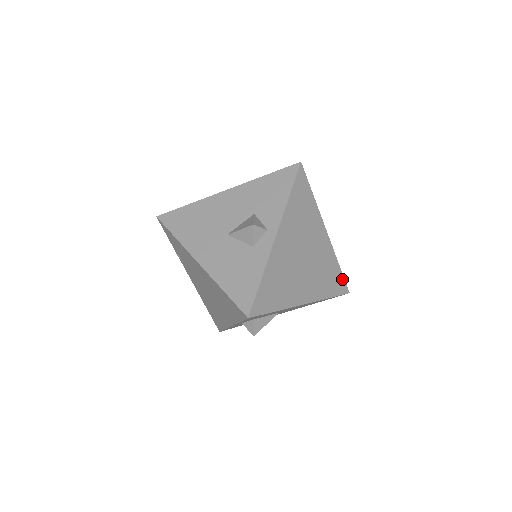
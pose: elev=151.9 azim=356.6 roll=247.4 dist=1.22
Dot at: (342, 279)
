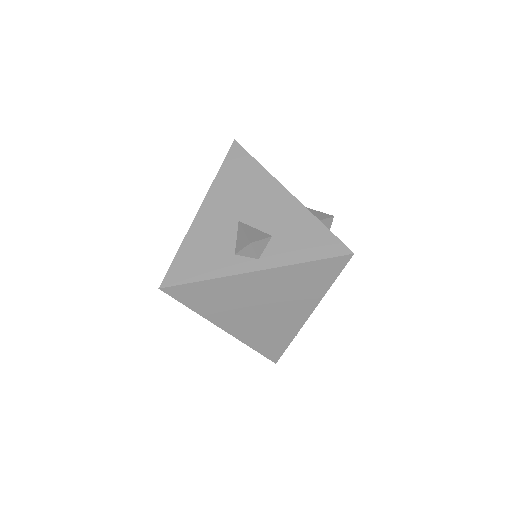
Dot at: (281, 351)
